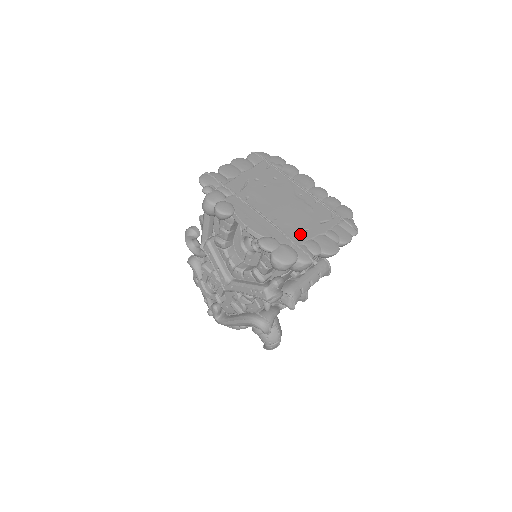
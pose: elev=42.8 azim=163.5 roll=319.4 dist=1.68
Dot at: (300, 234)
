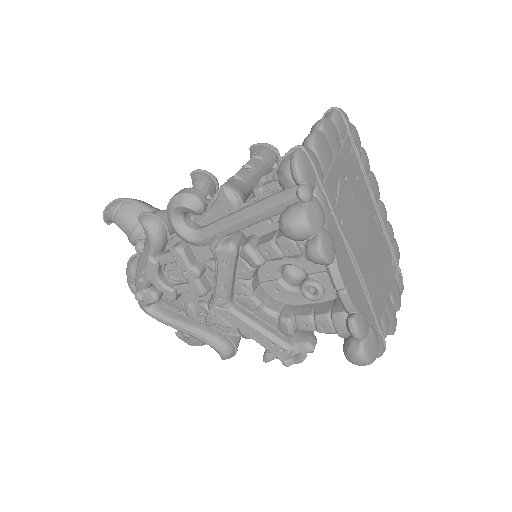
Dot at: (378, 301)
